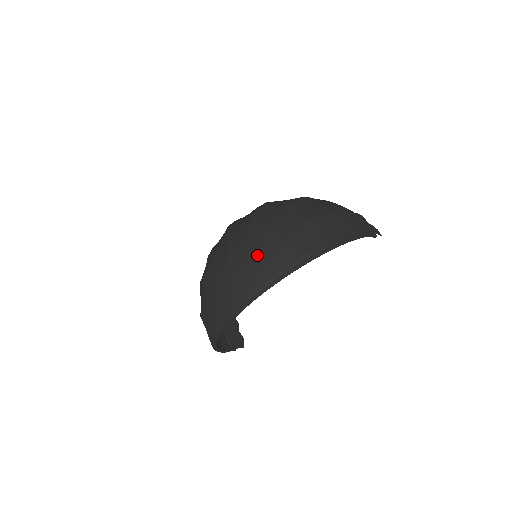
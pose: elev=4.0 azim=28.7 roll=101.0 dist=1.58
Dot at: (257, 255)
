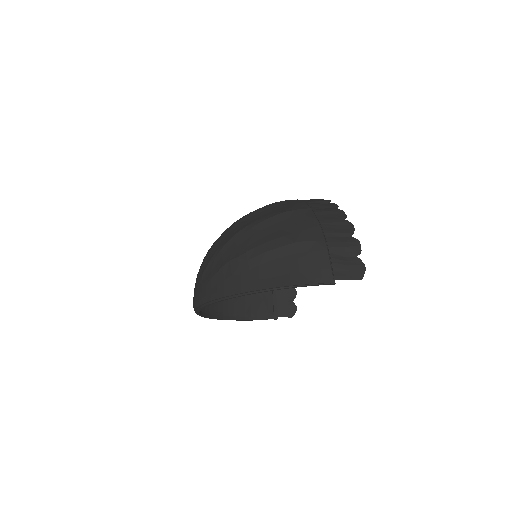
Dot at: (201, 275)
